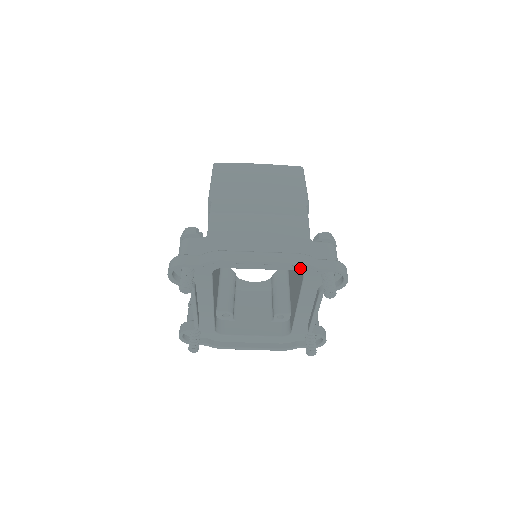
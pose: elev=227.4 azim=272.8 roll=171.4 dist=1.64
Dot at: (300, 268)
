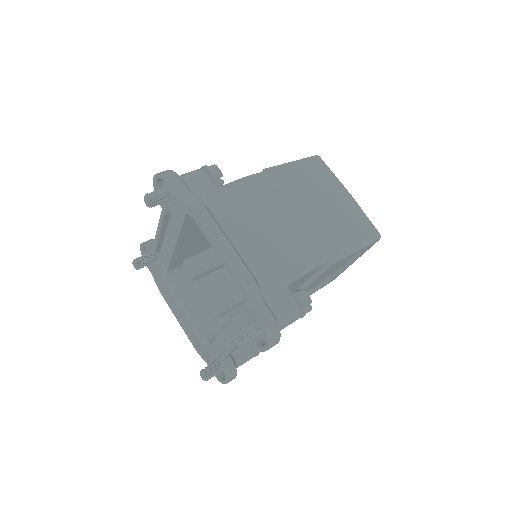
Dot at: occluded
